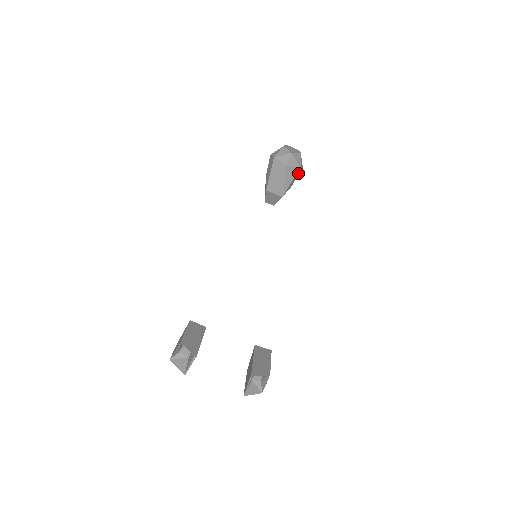
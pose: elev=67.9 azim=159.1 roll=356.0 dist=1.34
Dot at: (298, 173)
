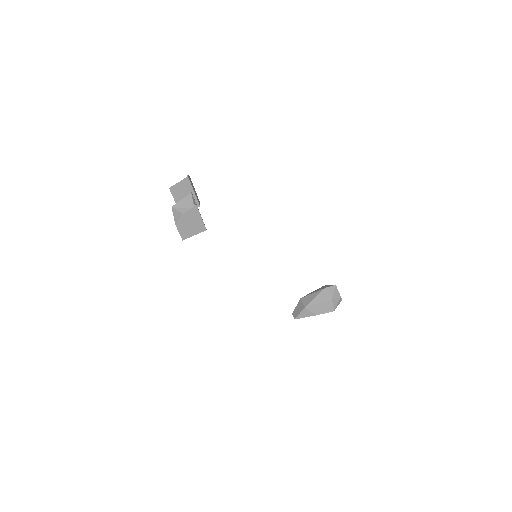
Dot at: (328, 308)
